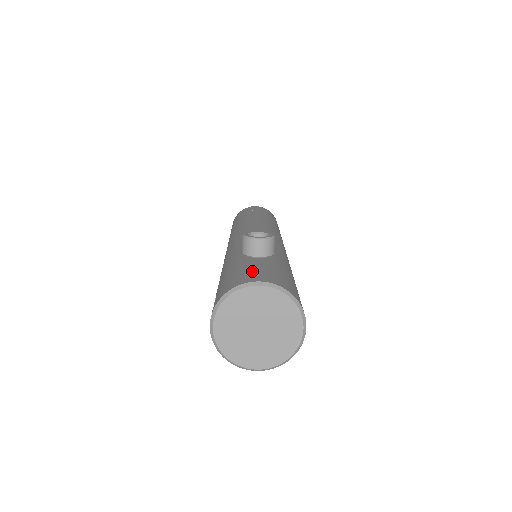
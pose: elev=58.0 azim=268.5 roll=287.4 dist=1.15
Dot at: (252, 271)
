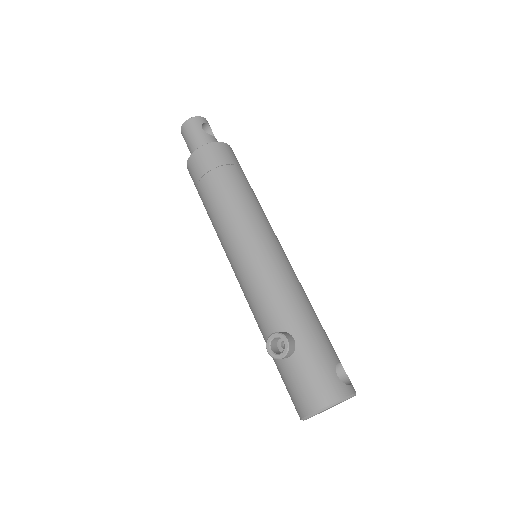
Dot at: (301, 391)
